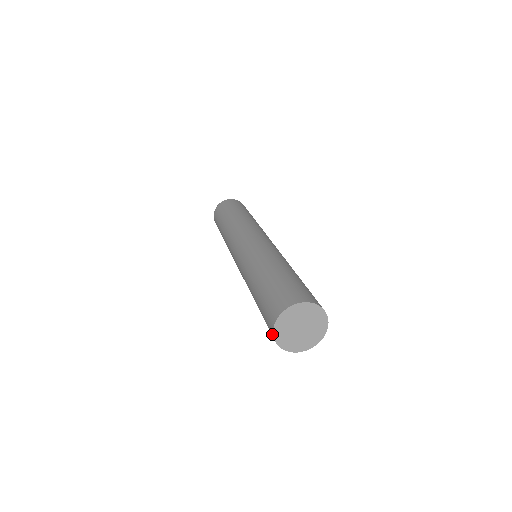
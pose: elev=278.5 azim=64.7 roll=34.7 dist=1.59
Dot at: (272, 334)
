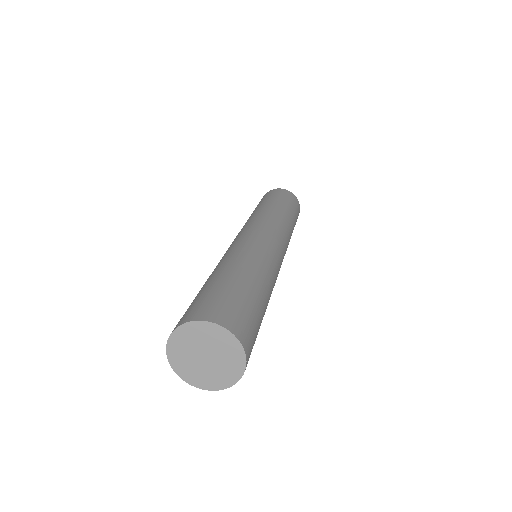
Dot at: (170, 334)
